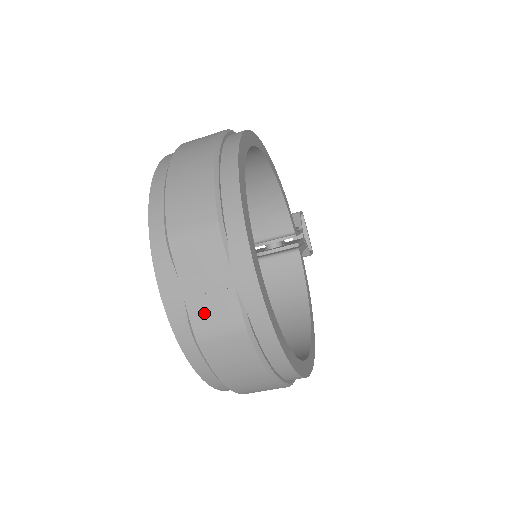
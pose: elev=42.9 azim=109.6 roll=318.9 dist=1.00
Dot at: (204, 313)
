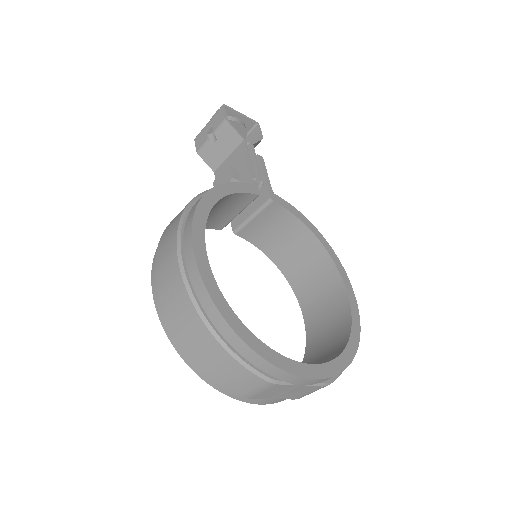
Dot at: (296, 396)
